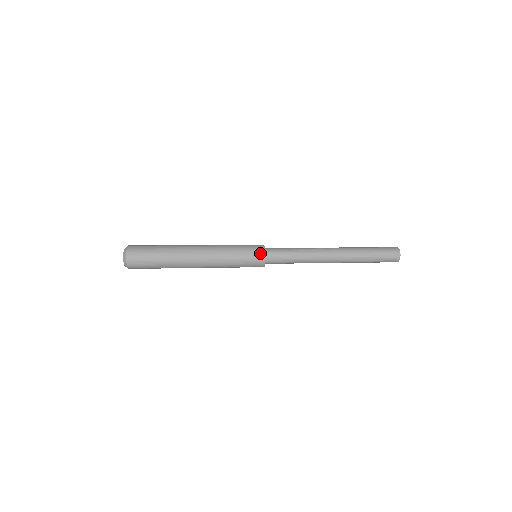
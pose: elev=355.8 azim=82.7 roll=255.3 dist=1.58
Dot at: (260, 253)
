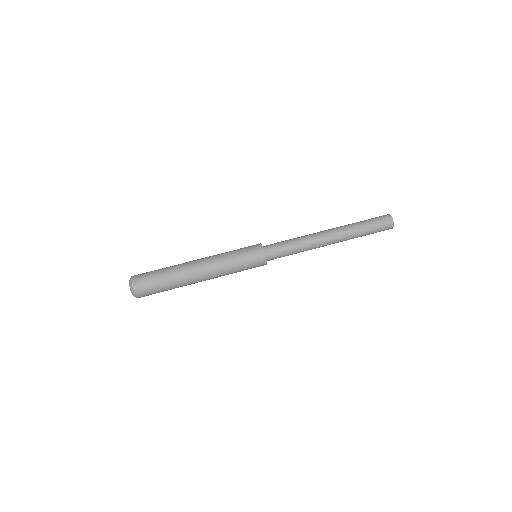
Dot at: occluded
